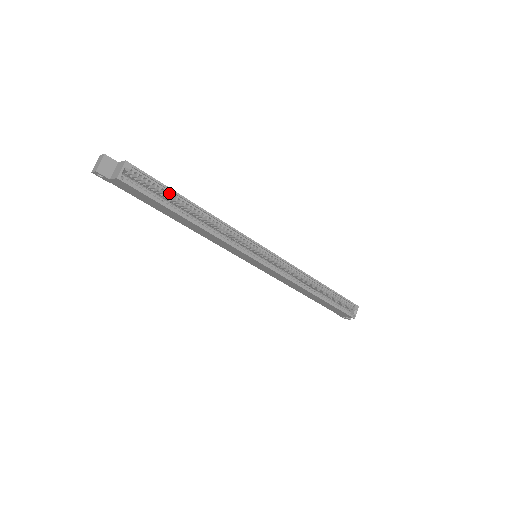
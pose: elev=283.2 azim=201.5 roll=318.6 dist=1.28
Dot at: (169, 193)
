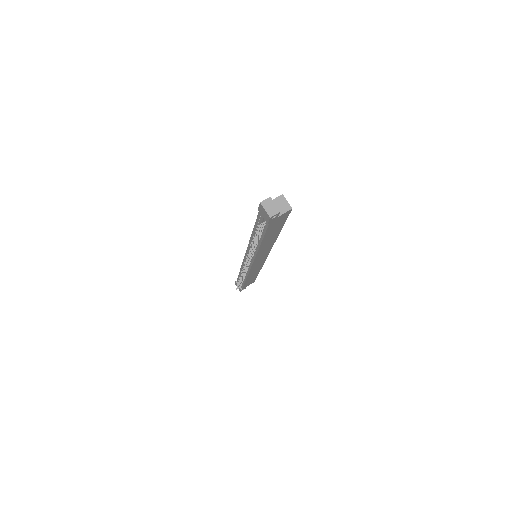
Dot at: occluded
